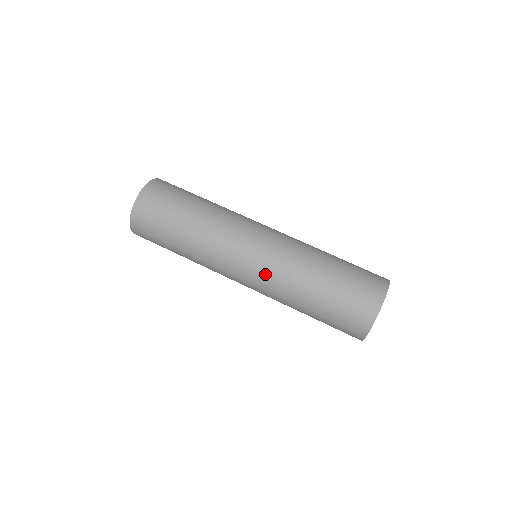
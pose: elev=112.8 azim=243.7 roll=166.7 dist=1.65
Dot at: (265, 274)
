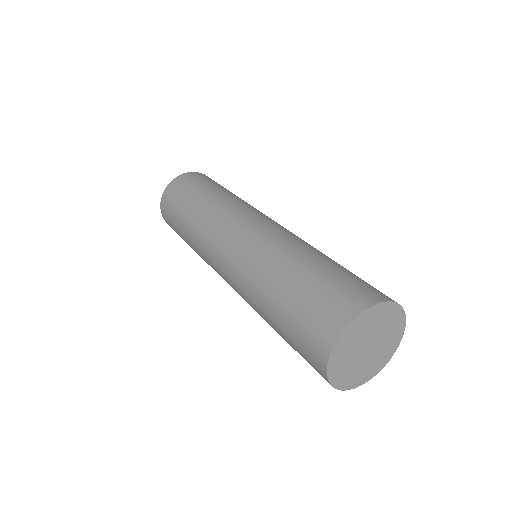
Dot at: (236, 265)
